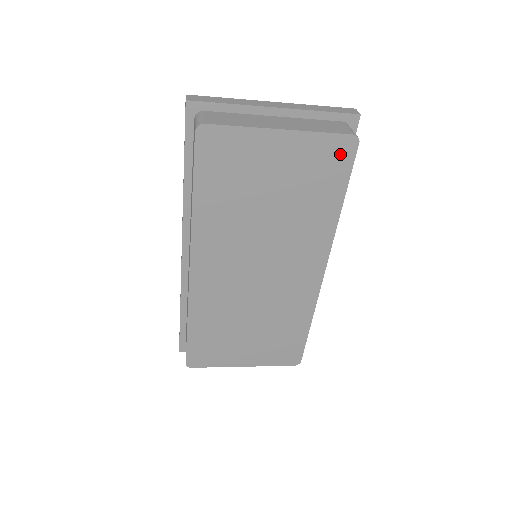
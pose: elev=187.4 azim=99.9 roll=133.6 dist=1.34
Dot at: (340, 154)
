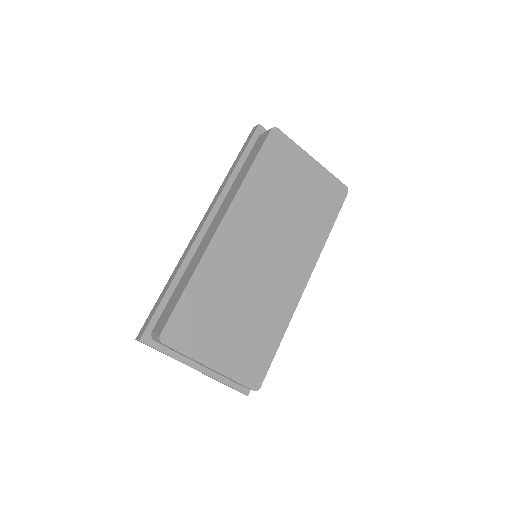
Dot at: (337, 194)
